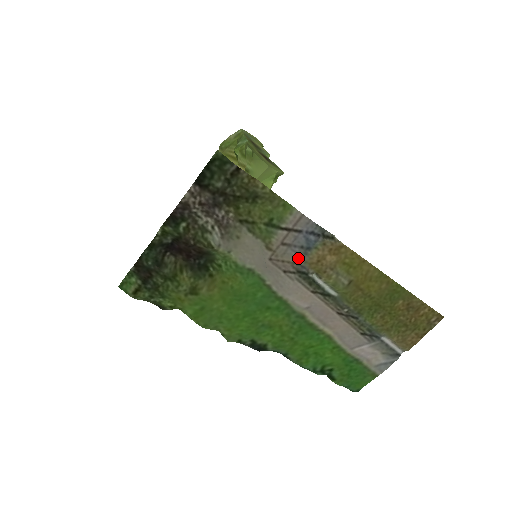
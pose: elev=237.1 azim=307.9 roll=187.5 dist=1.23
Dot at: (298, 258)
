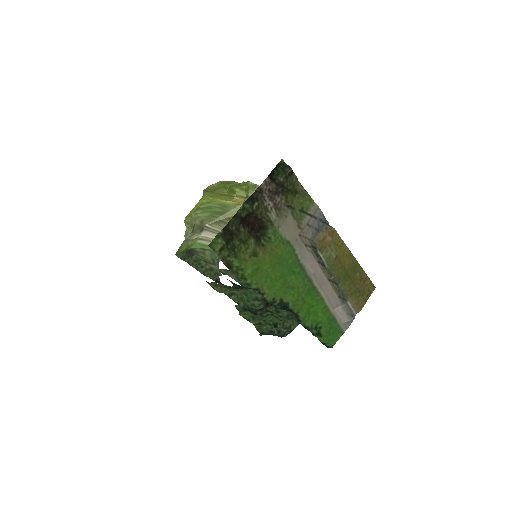
Dot at: (313, 236)
